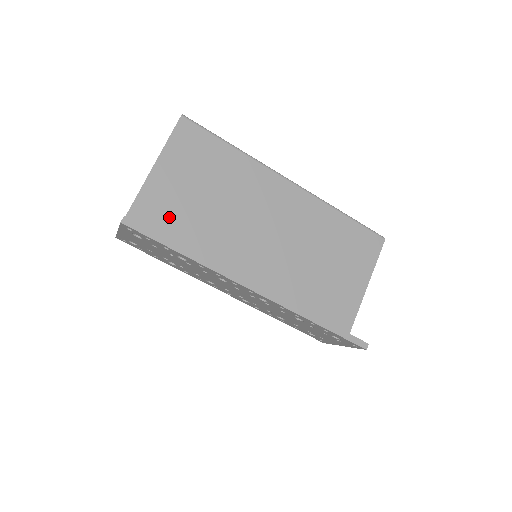
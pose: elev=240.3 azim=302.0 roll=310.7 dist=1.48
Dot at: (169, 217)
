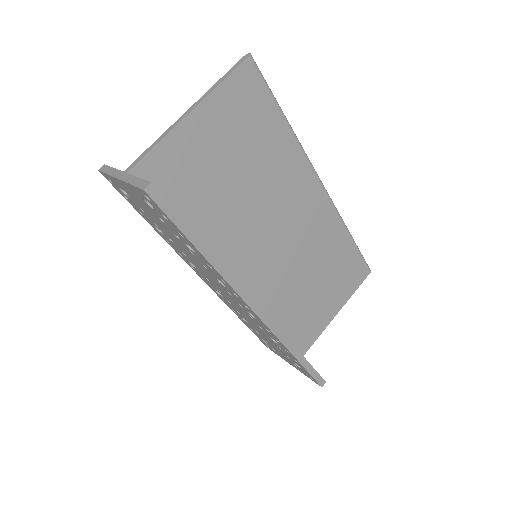
Dot at: (186, 183)
